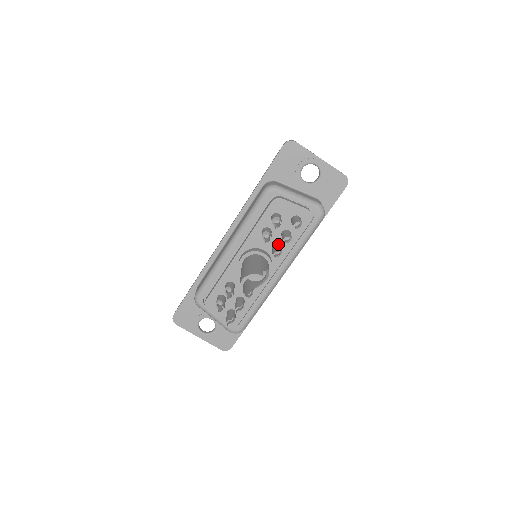
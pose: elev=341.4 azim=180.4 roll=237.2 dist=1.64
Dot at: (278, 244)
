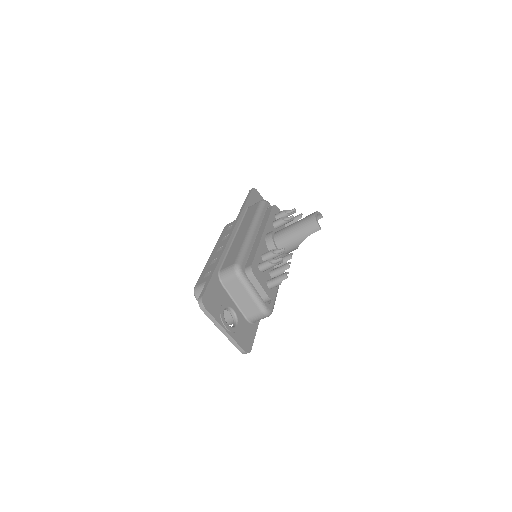
Dot at: occluded
